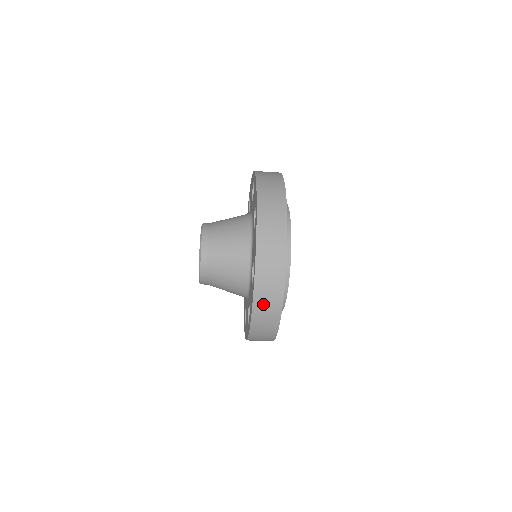
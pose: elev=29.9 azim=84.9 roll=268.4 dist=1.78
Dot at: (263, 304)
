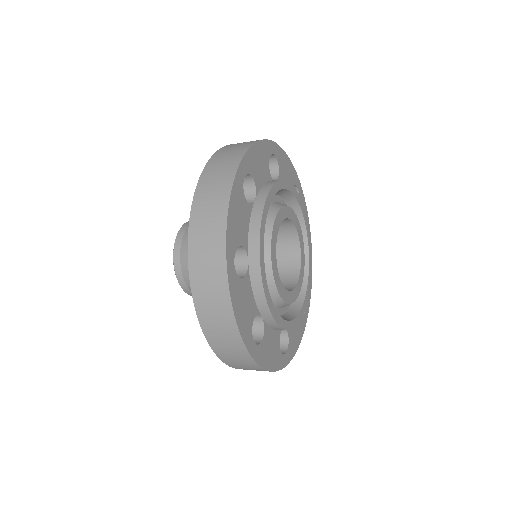
Dot at: occluded
